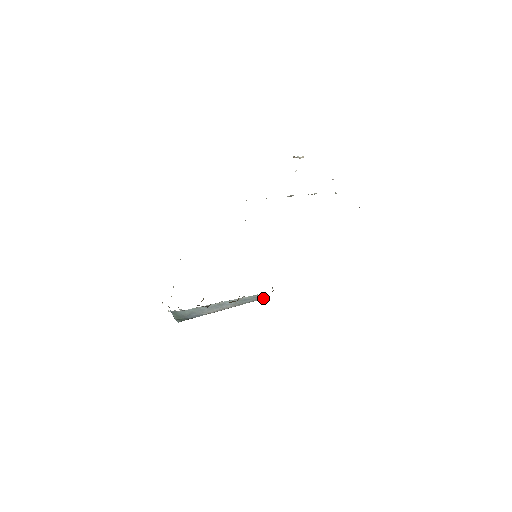
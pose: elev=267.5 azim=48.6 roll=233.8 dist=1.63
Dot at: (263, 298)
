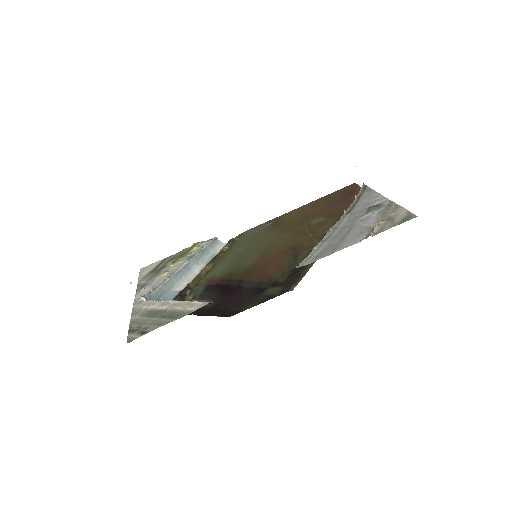
Dot at: (223, 244)
